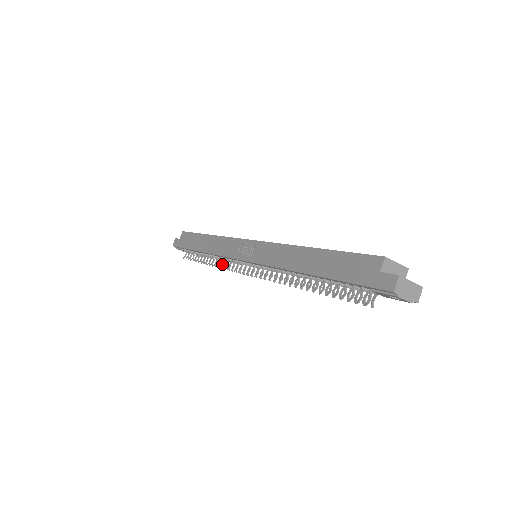
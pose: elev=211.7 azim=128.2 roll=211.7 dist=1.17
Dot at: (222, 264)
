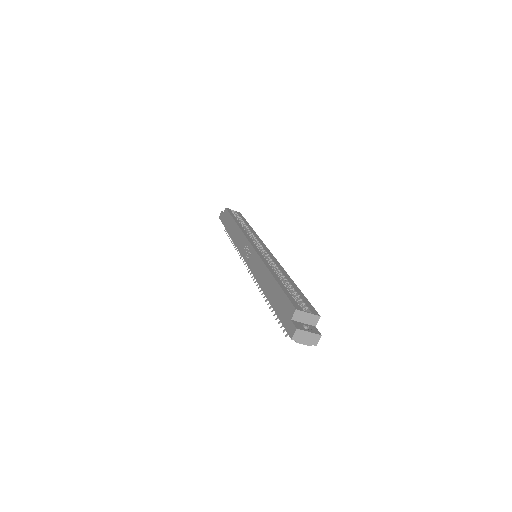
Dot at: occluded
